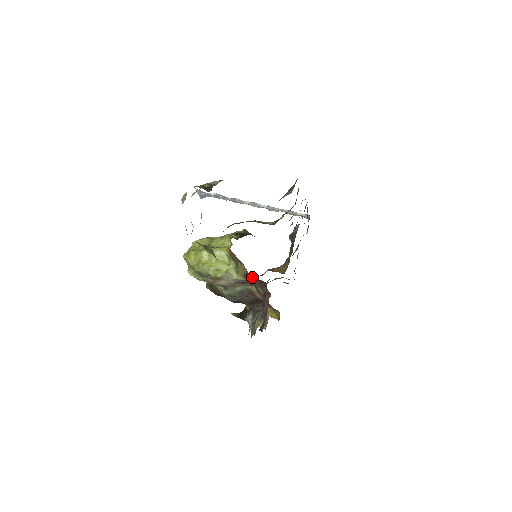
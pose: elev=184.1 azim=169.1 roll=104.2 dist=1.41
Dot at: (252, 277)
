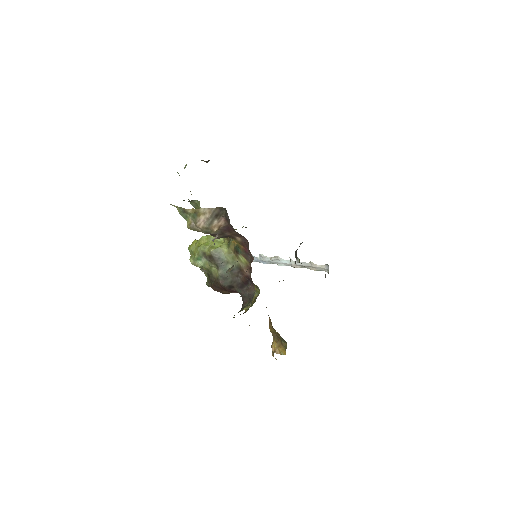
Dot at: (239, 246)
